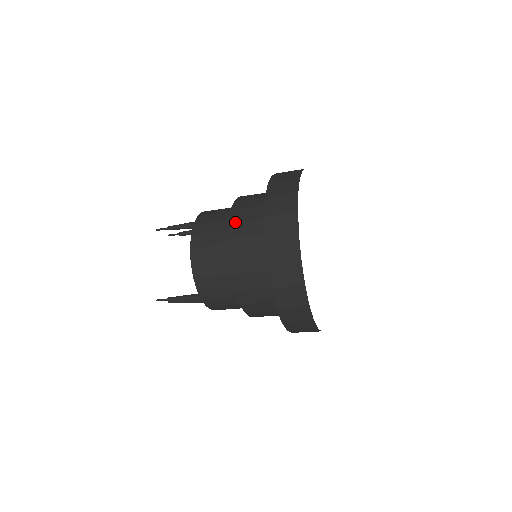
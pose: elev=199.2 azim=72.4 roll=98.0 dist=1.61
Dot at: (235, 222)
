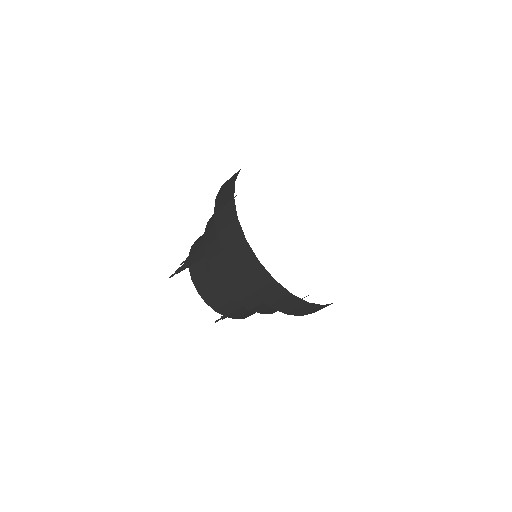
Dot at: (219, 275)
